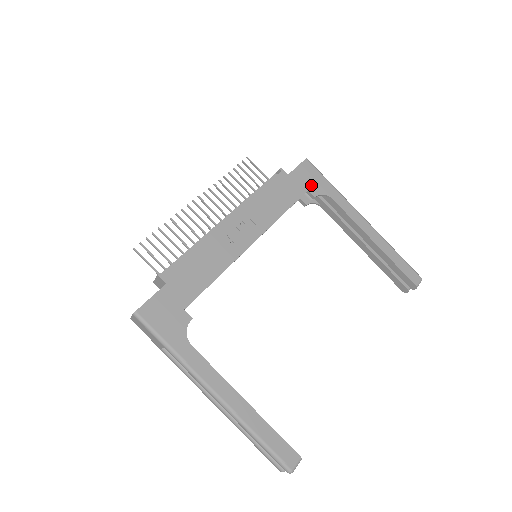
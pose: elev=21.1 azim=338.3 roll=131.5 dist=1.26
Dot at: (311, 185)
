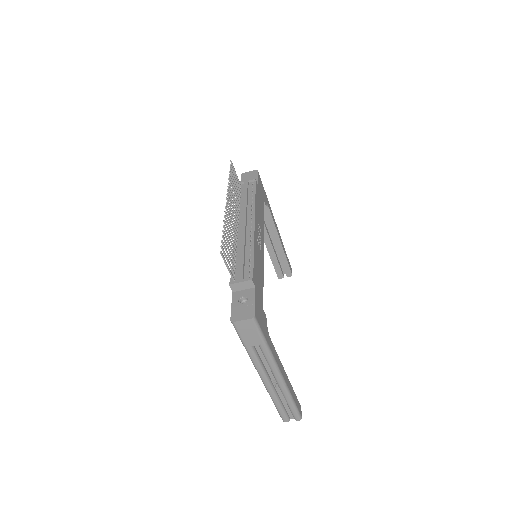
Dot at: (263, 195)
